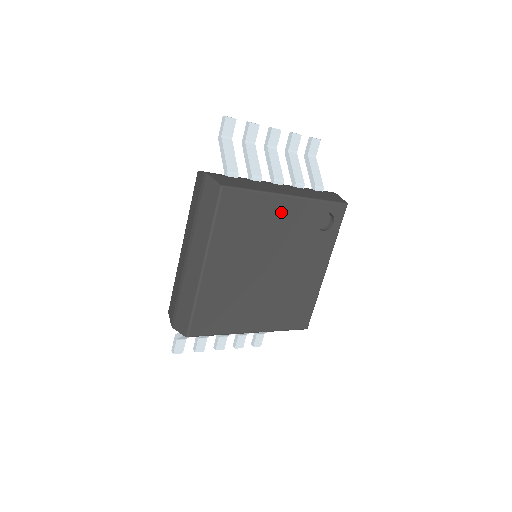
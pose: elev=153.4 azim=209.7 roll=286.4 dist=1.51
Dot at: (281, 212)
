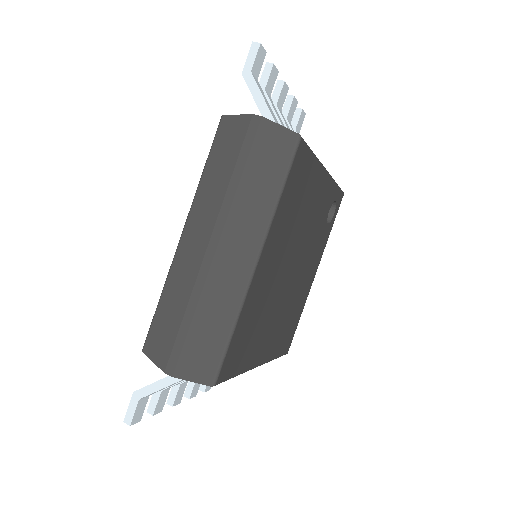
Dot at: (318, 191)
